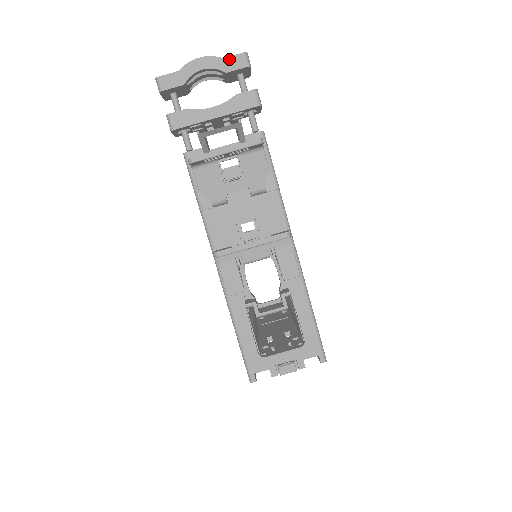
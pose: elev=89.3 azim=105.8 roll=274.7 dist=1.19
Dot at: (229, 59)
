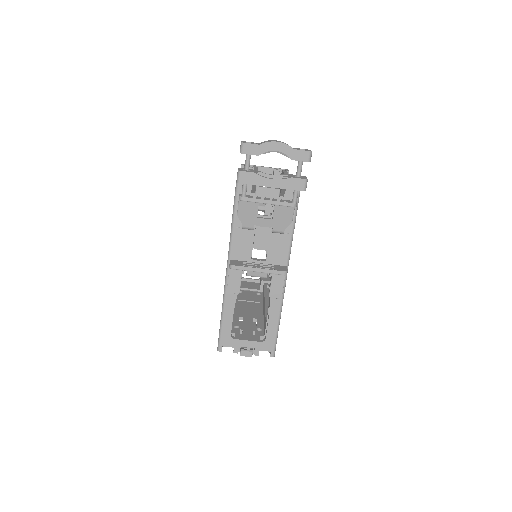
Dot at: (298, 151)
